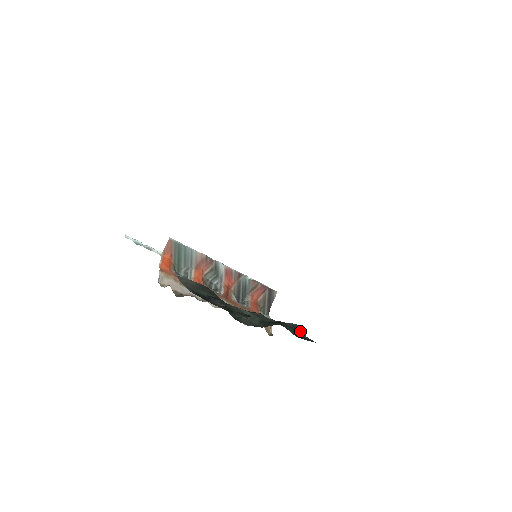
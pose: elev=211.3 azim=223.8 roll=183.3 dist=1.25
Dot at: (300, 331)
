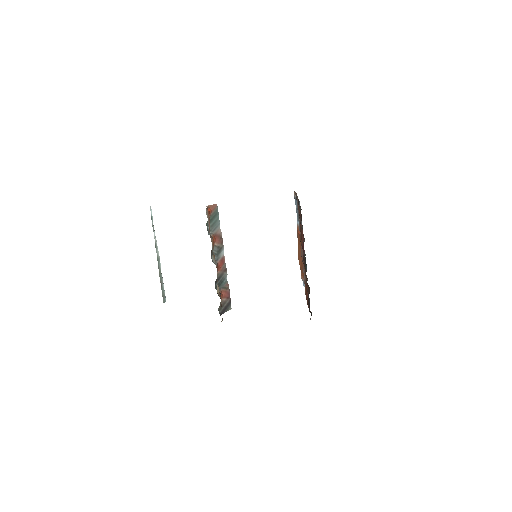
Dot at: occluded
